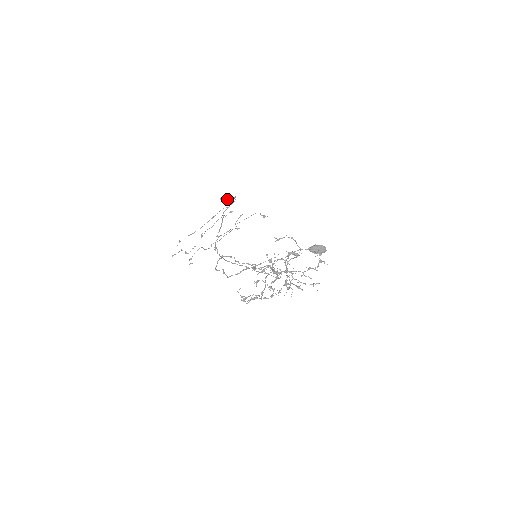
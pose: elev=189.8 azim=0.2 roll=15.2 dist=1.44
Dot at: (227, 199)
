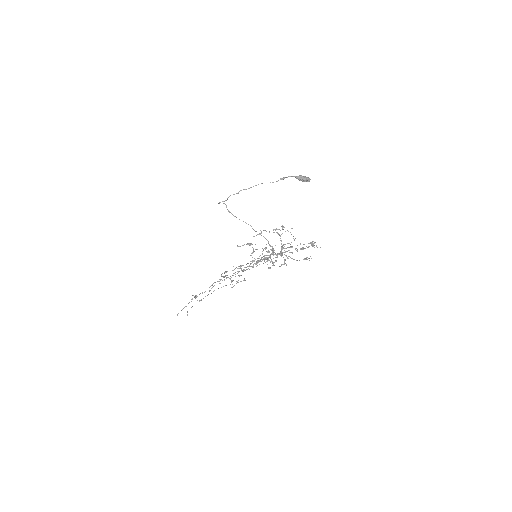
Dot at: (238, 282)
